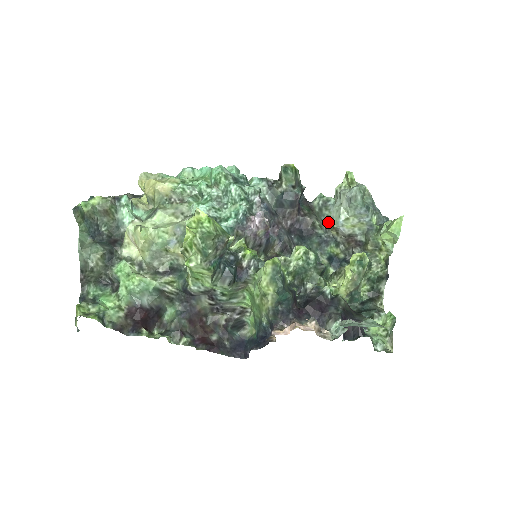
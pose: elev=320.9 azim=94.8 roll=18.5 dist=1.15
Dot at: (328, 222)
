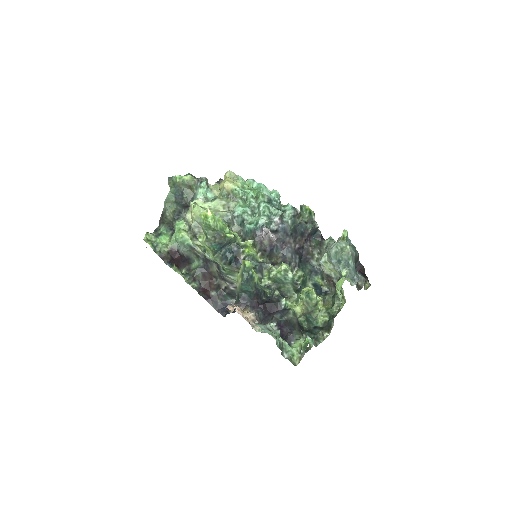
Dot at: occluded
